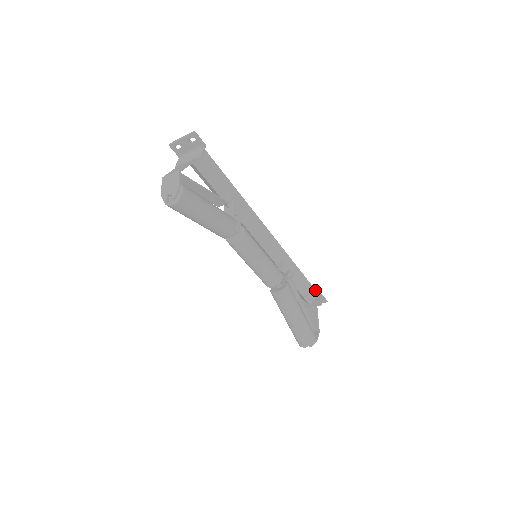
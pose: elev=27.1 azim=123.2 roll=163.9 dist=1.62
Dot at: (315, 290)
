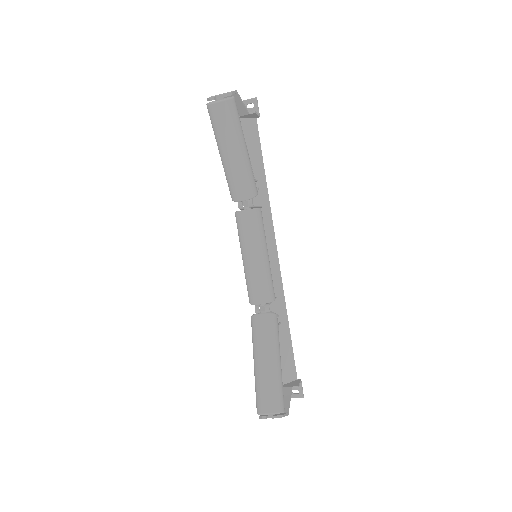
Dot at: (295, 369)
